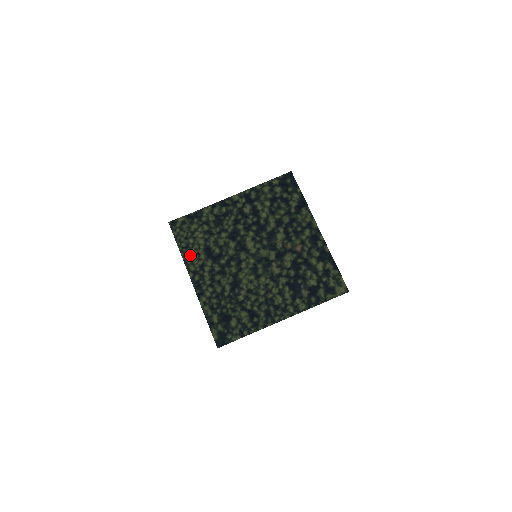
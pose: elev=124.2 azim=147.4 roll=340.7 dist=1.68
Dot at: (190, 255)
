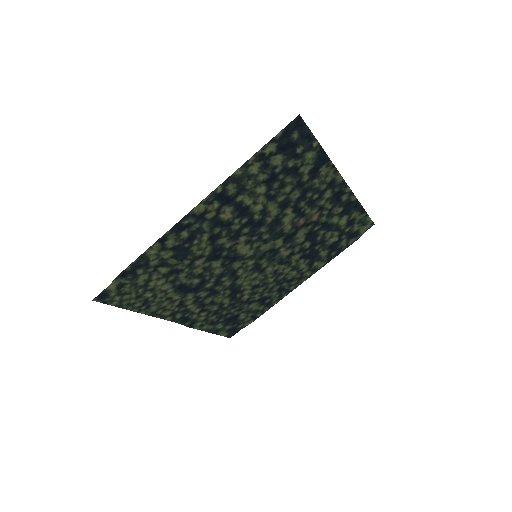
Dot at: (156, 307)
